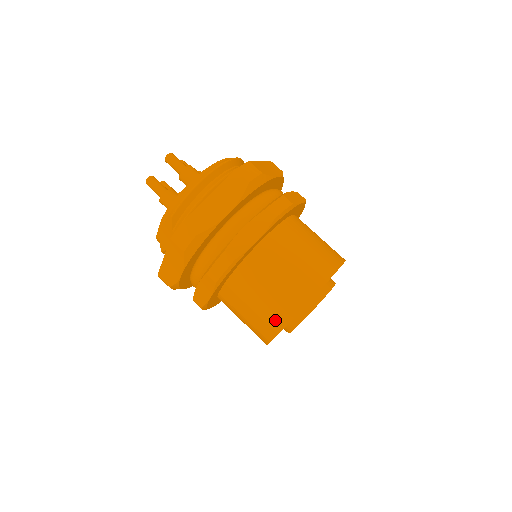
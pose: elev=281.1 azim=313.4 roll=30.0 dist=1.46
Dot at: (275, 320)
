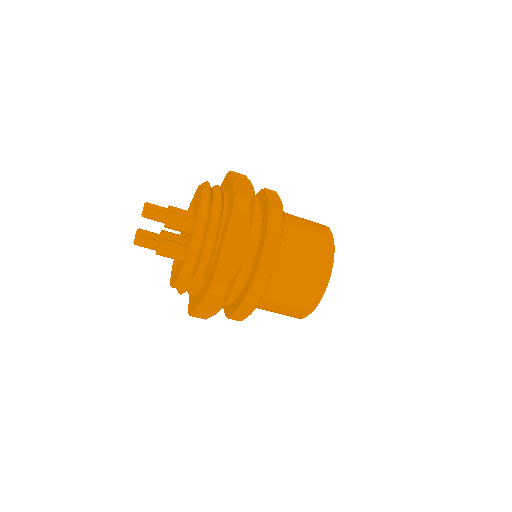
Dot at: (308, 304)
